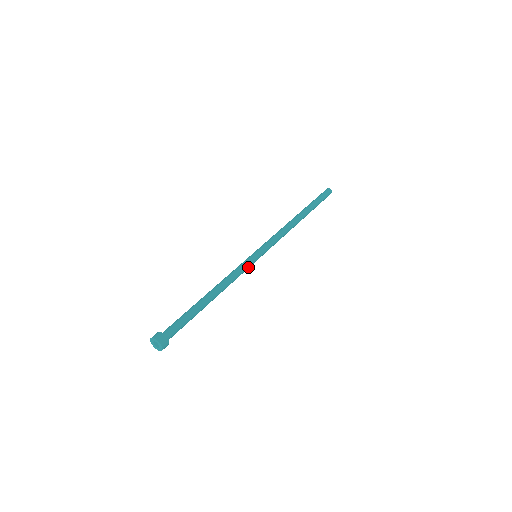
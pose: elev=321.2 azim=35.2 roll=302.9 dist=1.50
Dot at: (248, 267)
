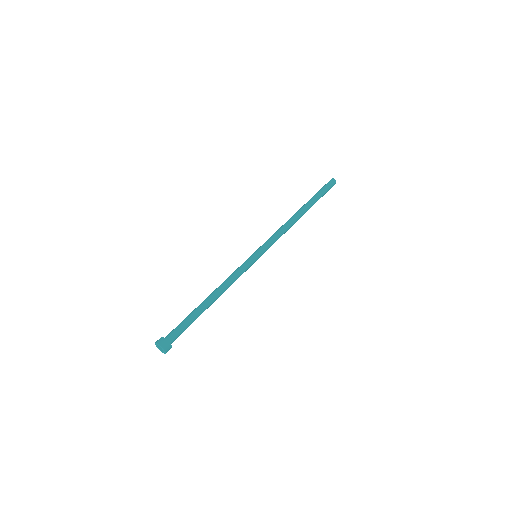
Dot at: (247, 269)
